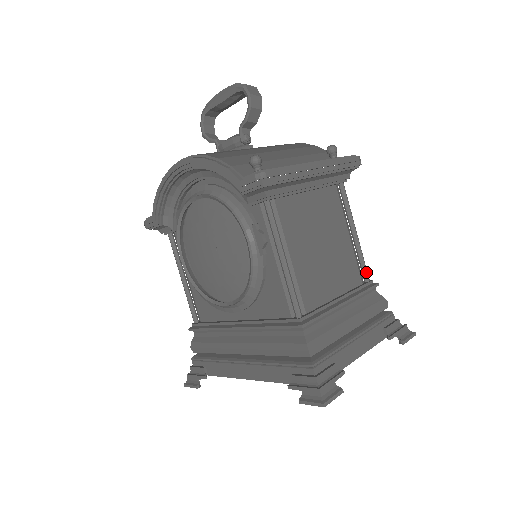
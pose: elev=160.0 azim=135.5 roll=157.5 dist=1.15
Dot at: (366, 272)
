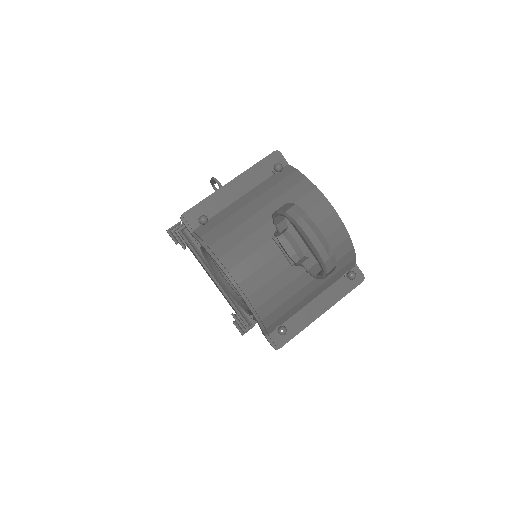
Dot at: occluded
